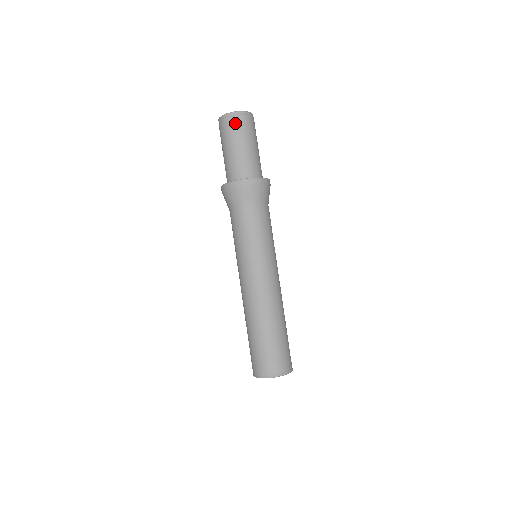
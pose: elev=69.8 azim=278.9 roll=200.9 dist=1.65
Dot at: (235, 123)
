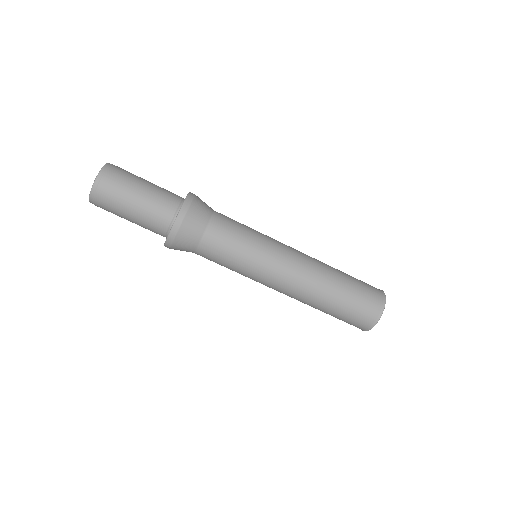
Dot at: (110, 184)
